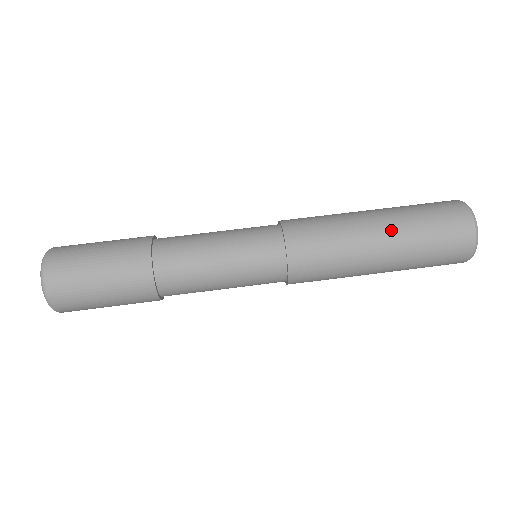
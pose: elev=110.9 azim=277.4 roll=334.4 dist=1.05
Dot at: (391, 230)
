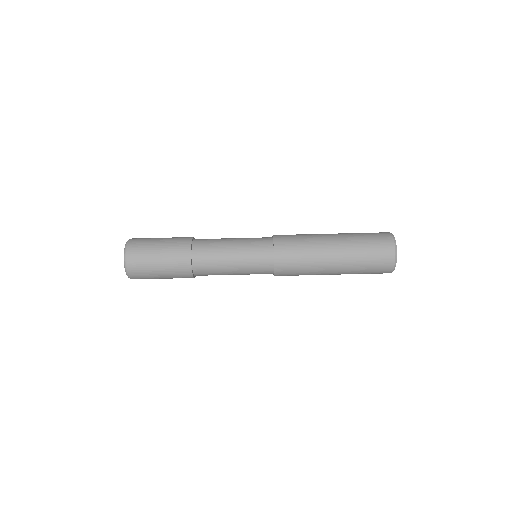
Dot at: (341, 250)
